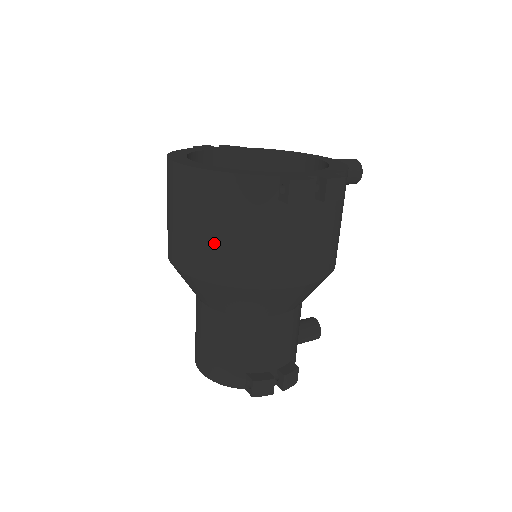
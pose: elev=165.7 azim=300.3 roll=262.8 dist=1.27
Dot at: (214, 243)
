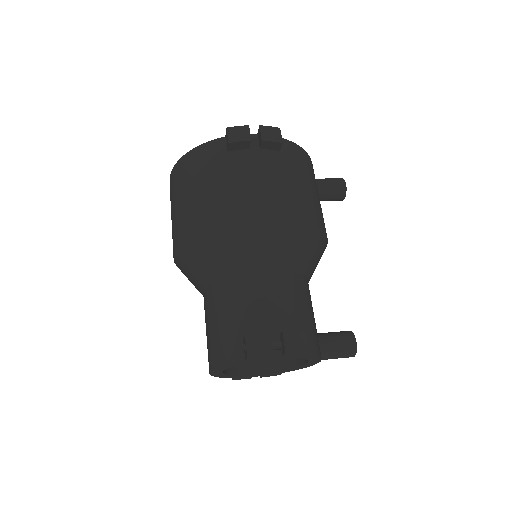
Dot at: (188, 203)
